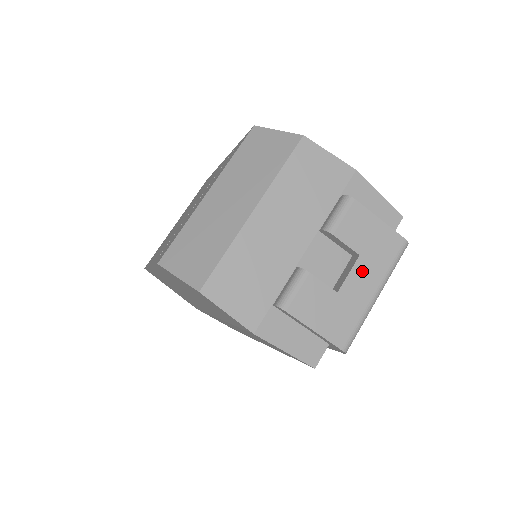
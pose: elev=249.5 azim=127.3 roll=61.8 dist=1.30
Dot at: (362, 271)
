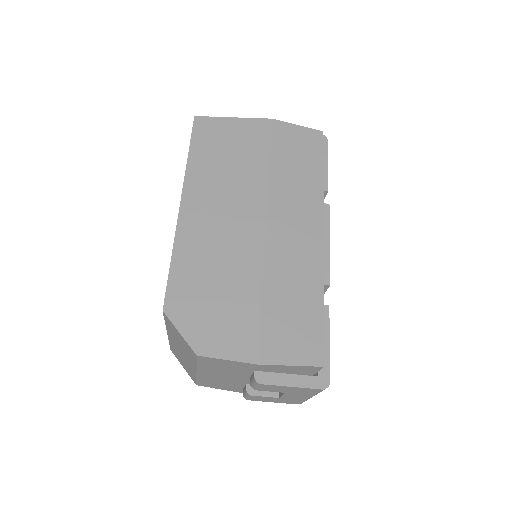
Dot at: (292, 395)
